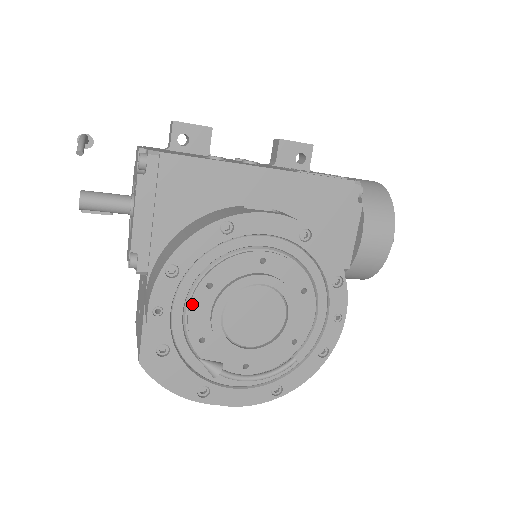
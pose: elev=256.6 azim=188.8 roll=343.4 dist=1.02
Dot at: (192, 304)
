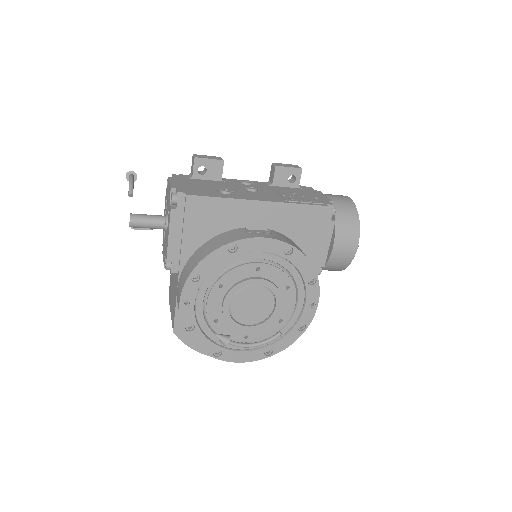
Dot at: (209, 298)
